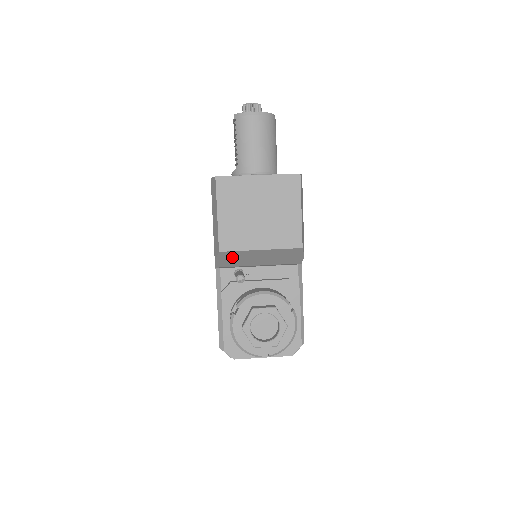
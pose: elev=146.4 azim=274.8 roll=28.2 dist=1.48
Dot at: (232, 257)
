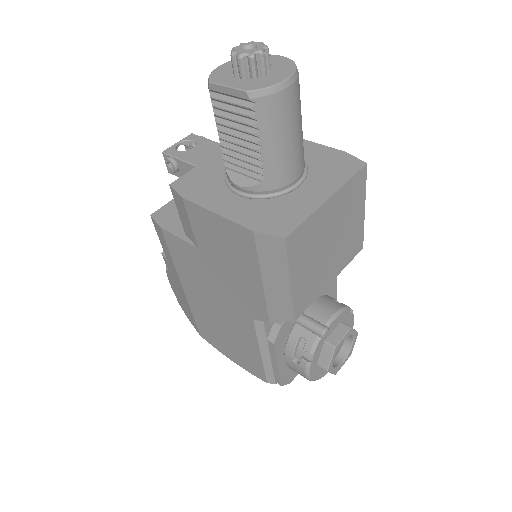
Dot at: occluded
